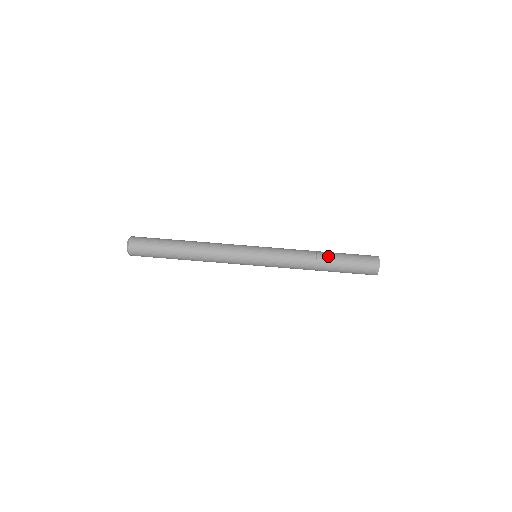
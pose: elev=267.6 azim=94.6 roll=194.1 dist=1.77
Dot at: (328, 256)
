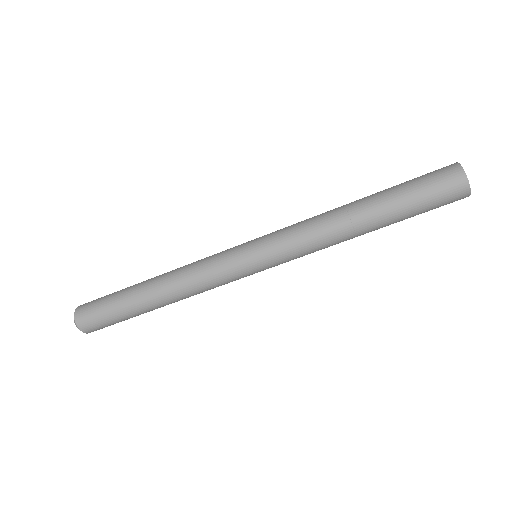
Dot at: (365, 199)
